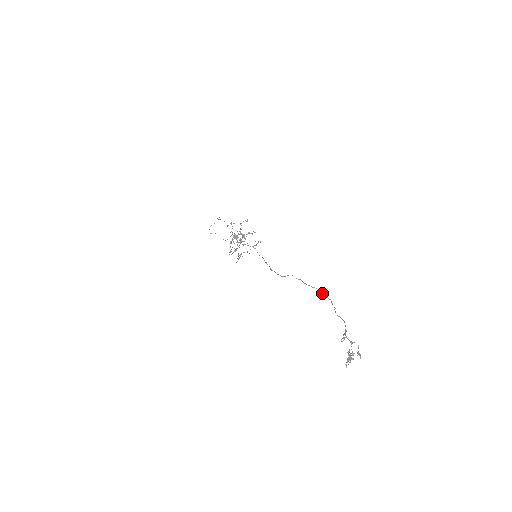
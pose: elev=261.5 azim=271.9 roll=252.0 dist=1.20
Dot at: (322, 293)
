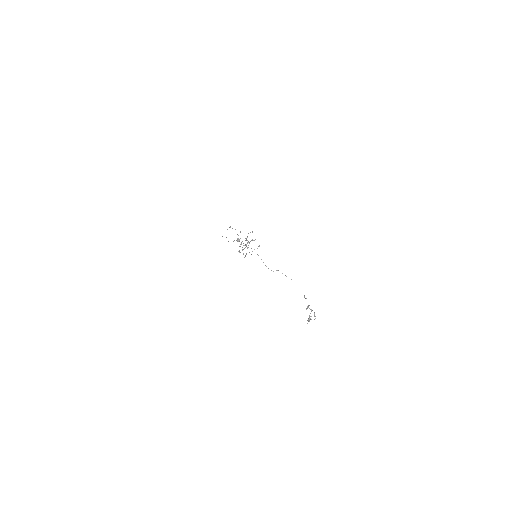
Dot at: occluded
